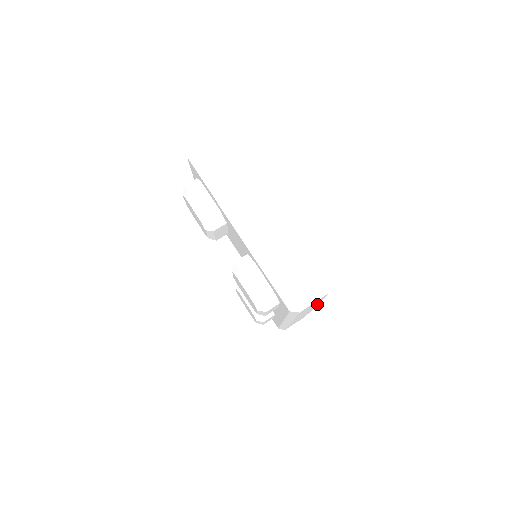
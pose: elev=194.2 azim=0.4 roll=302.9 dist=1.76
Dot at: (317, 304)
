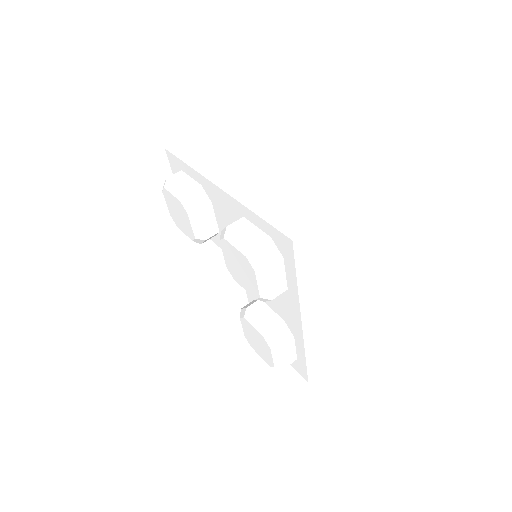
Dot at: (341, 284)
